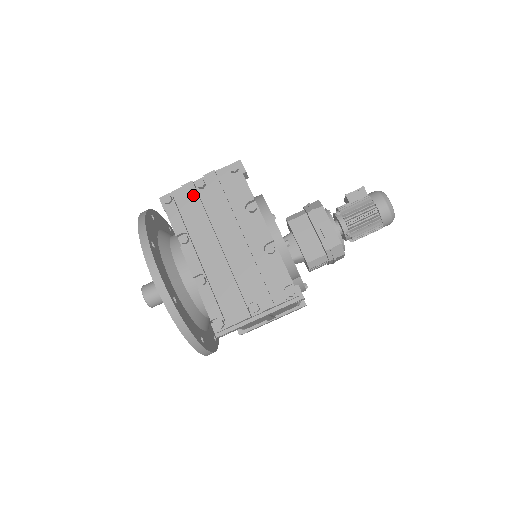
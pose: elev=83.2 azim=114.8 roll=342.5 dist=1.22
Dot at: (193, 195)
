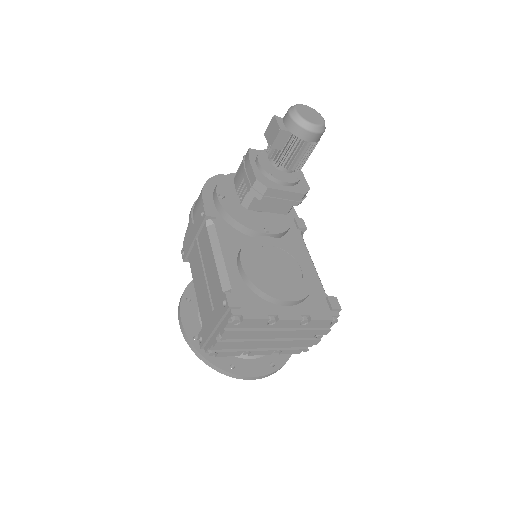
Dot at: (227, 344)
